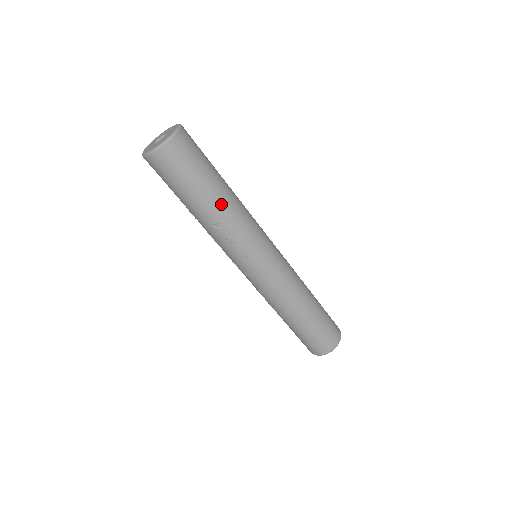
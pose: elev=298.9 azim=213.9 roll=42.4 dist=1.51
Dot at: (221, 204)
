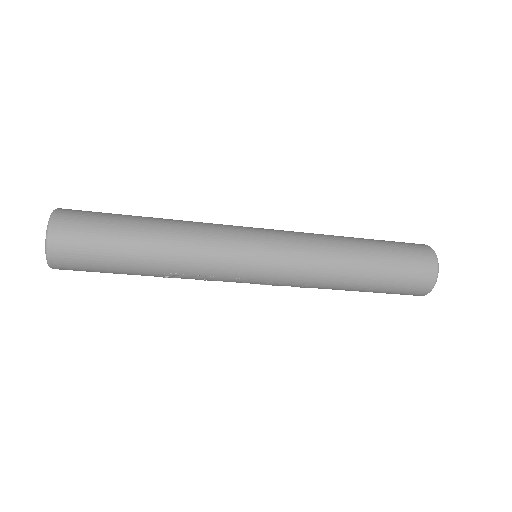
Dot at: (157, 261)
